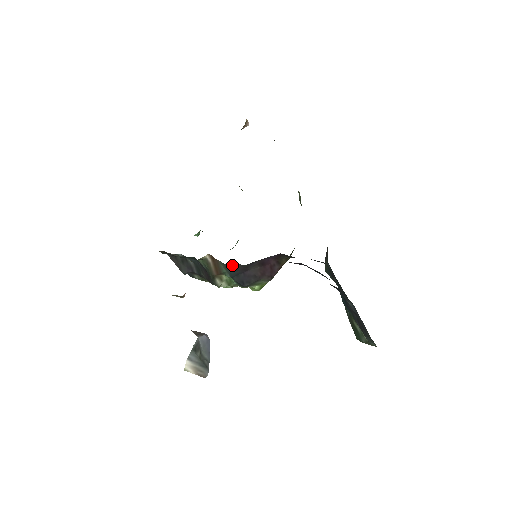
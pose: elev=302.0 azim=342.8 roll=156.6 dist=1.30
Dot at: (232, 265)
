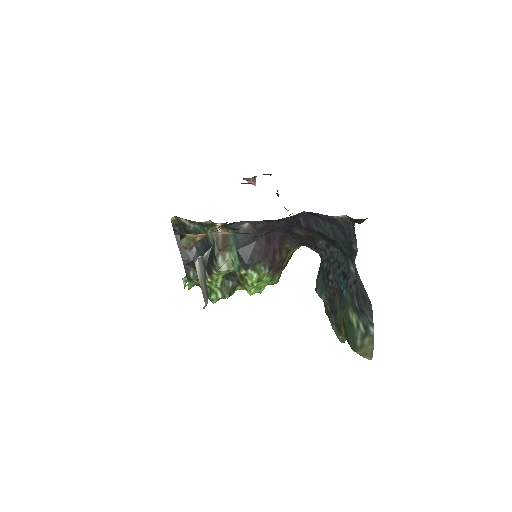
Dot at: (244, 227)
